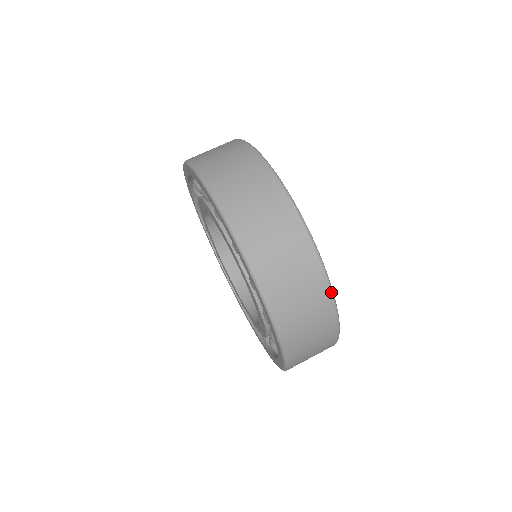
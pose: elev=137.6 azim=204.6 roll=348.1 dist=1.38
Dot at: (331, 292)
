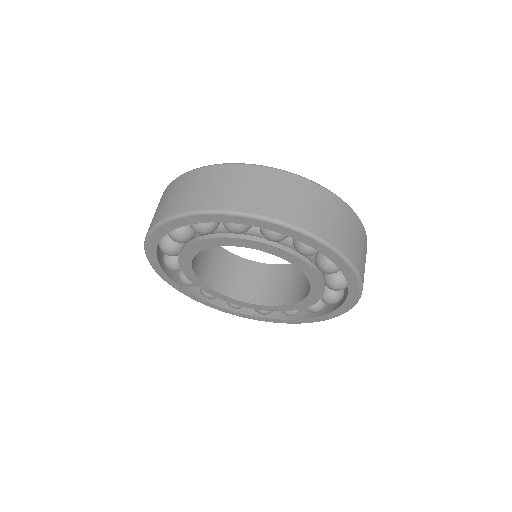
Dot at: occluded
